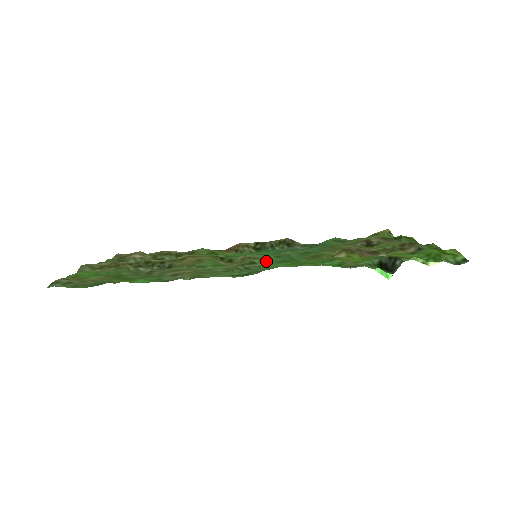
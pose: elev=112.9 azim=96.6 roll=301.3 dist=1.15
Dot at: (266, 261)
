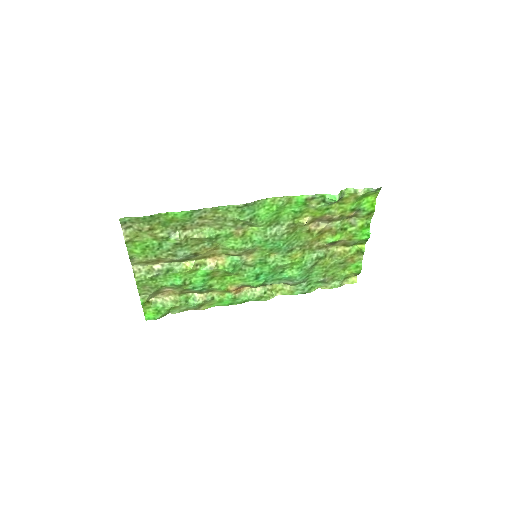
Dot at: (262, 243)
